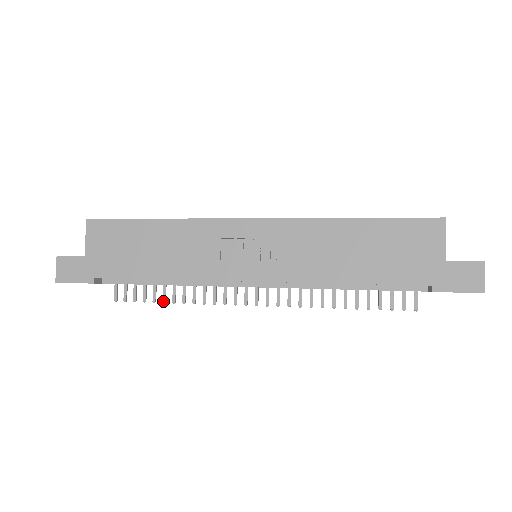
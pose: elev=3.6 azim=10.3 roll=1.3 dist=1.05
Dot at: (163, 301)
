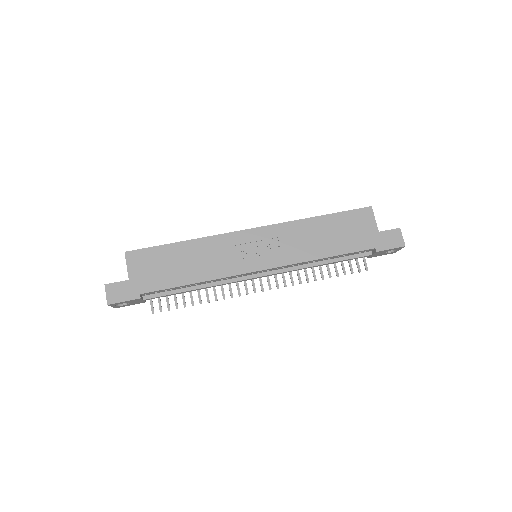
Dot at: (192, 304)
